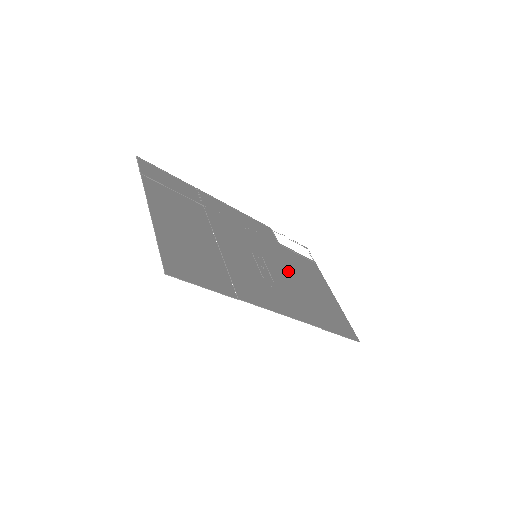
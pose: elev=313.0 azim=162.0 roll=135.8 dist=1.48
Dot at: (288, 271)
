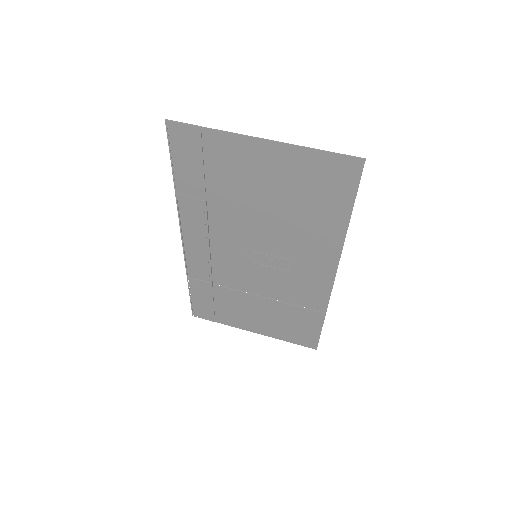
Dot at: (256, 288)
